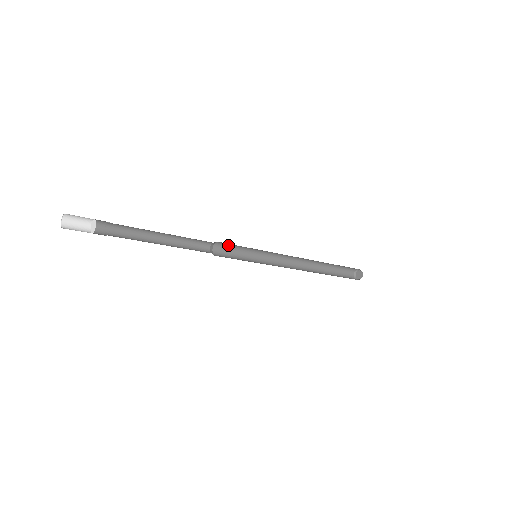
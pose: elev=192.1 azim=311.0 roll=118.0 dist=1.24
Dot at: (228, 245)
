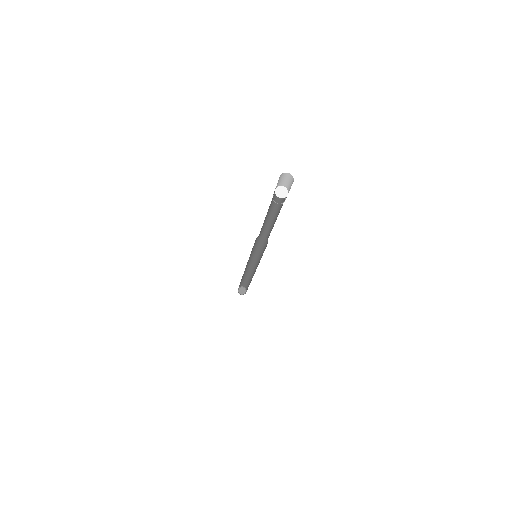
Dot at: (258, 240)
